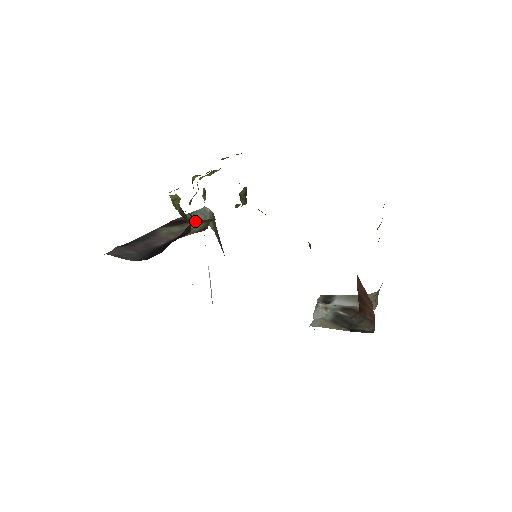
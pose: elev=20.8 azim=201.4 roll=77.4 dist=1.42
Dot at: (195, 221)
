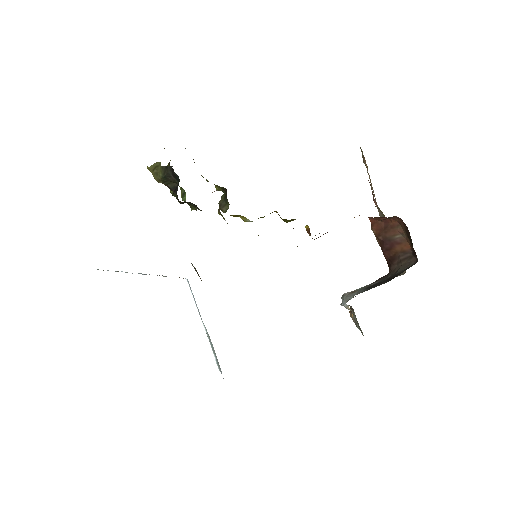
Dot at: occluded
